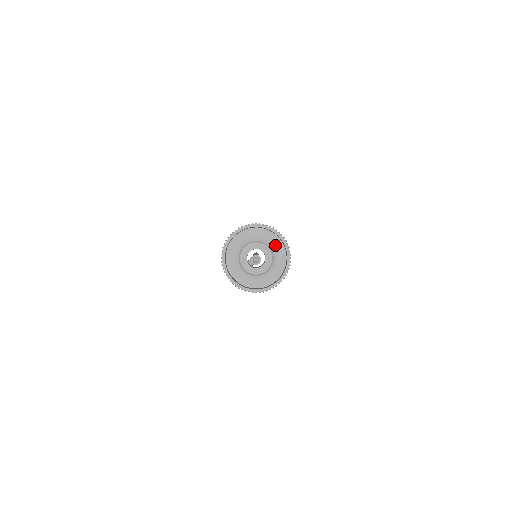
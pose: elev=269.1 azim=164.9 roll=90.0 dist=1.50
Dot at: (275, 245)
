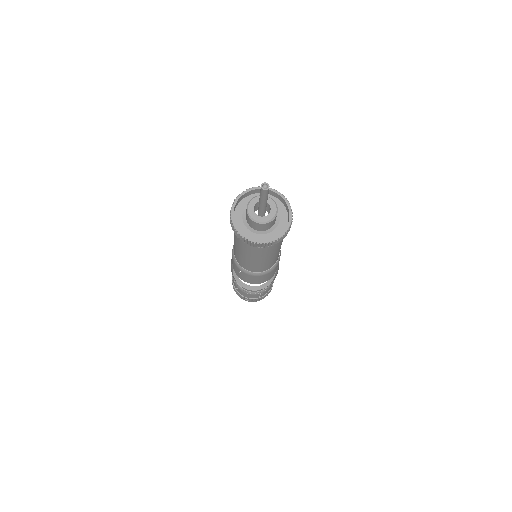
Dot at: occluded
